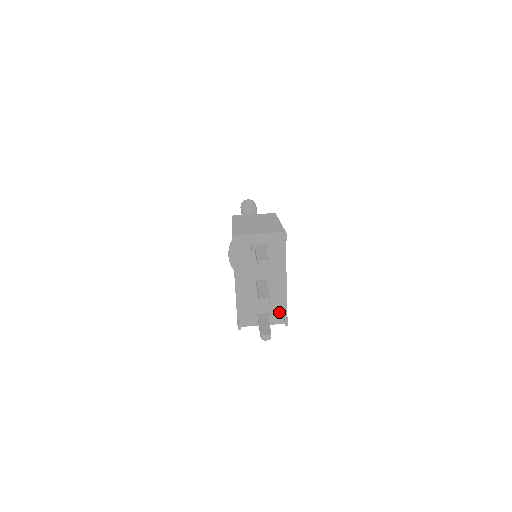
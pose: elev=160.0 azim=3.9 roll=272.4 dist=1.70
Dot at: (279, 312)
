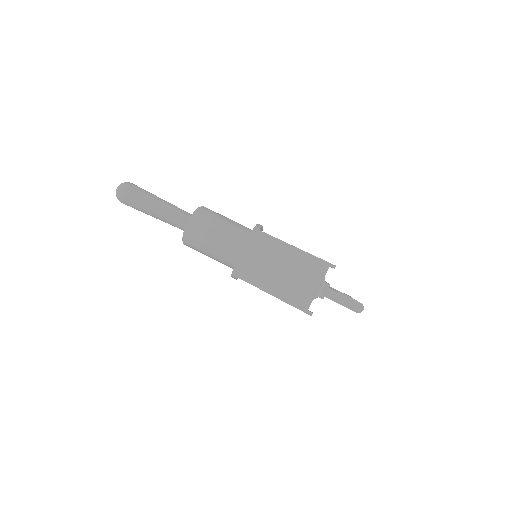
Dot at: occluded
